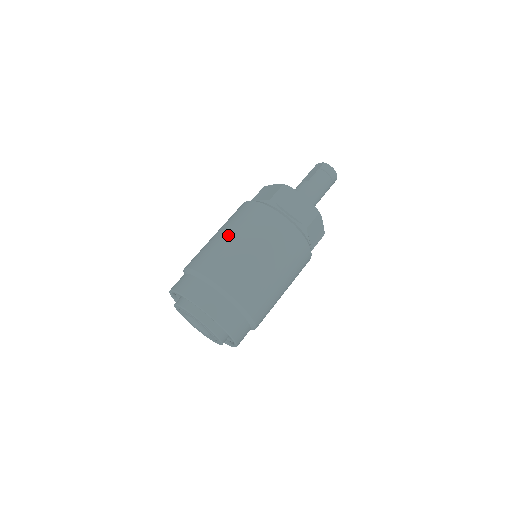
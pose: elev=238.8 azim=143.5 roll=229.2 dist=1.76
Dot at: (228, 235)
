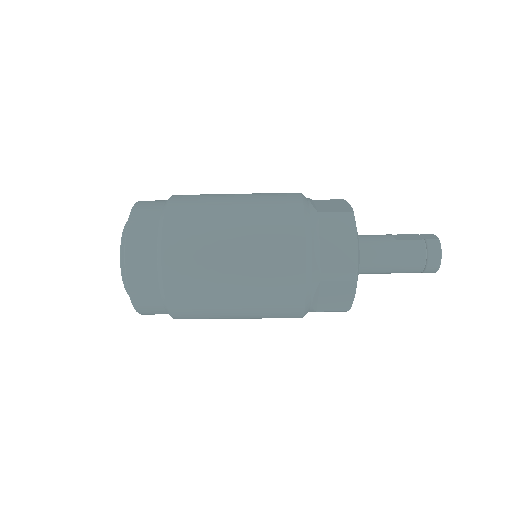
Dot at: (235, 203)
